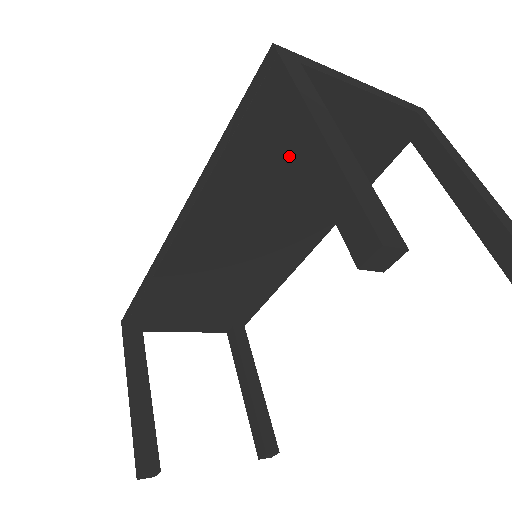
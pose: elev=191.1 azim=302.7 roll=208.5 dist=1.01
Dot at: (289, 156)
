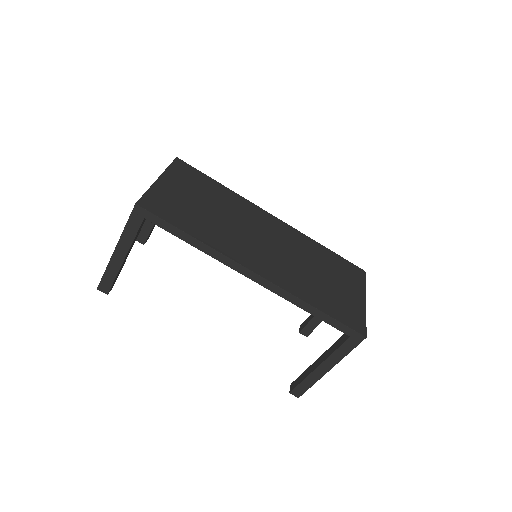
Dot at: occluded
